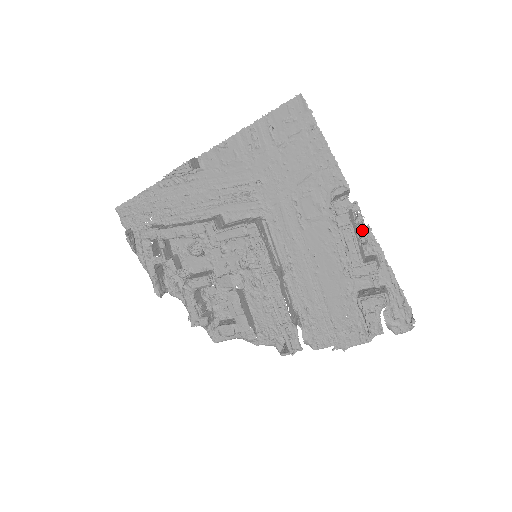
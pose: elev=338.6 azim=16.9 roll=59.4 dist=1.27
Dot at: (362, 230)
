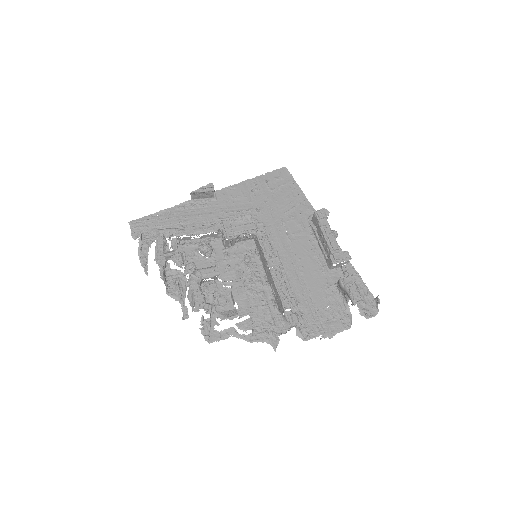
Dot at: occluded
